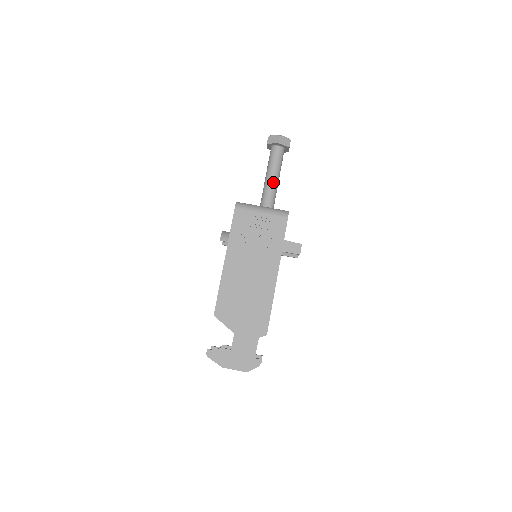
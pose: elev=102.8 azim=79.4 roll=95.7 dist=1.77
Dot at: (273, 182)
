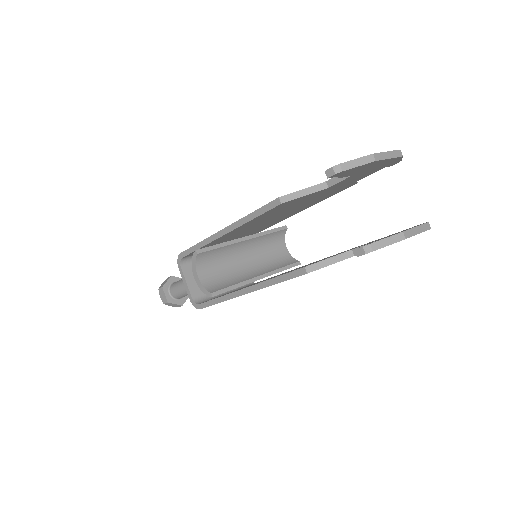
Dot at: occluded
